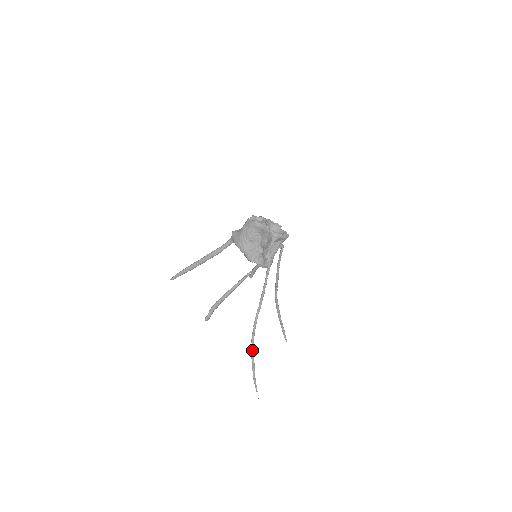
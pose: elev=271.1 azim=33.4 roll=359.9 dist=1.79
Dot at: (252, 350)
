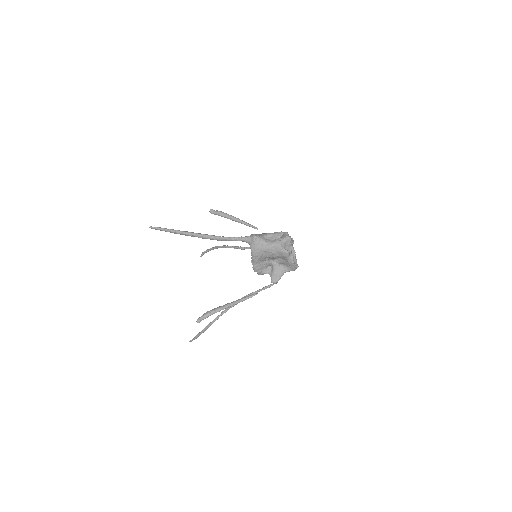
Dot at: occluded
